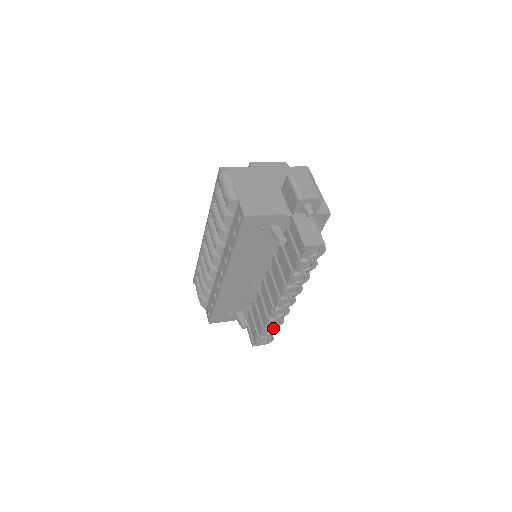
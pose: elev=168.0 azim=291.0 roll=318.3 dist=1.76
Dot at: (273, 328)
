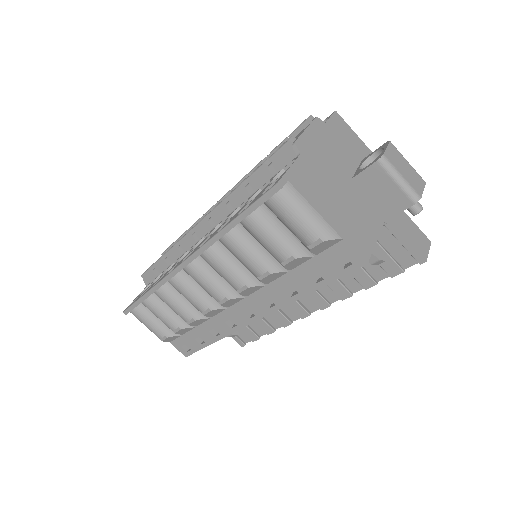
Dot at: occluded
